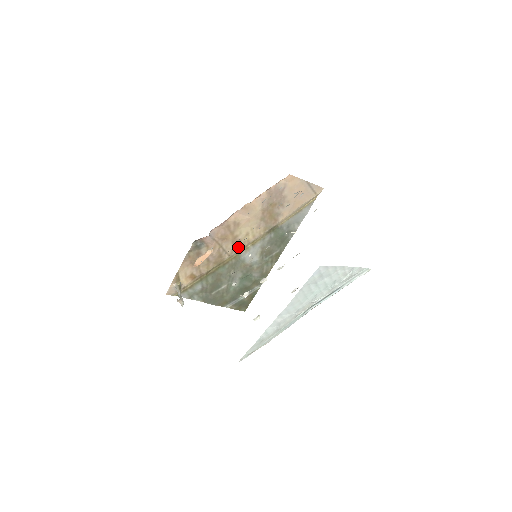
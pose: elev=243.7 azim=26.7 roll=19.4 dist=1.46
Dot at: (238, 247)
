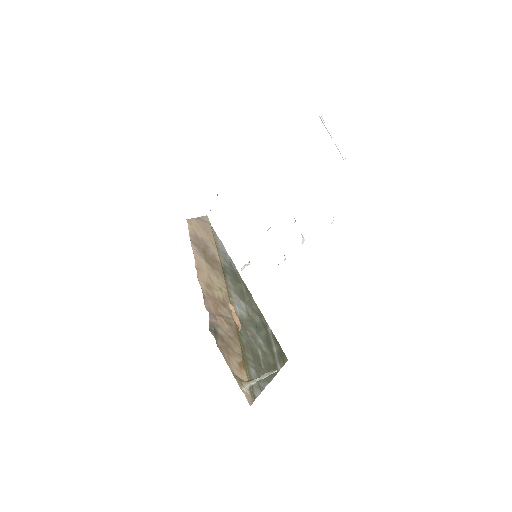
Dot at: (228, 307)
